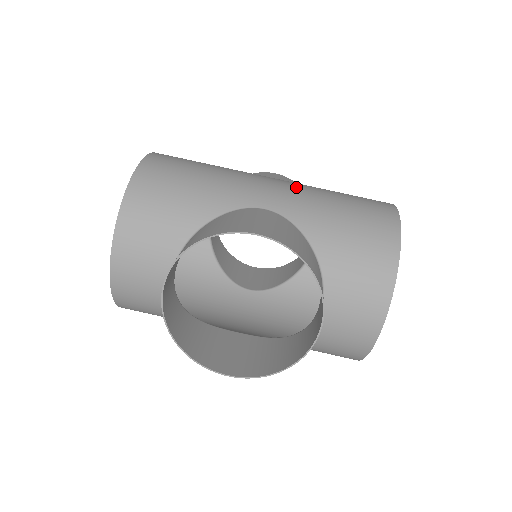
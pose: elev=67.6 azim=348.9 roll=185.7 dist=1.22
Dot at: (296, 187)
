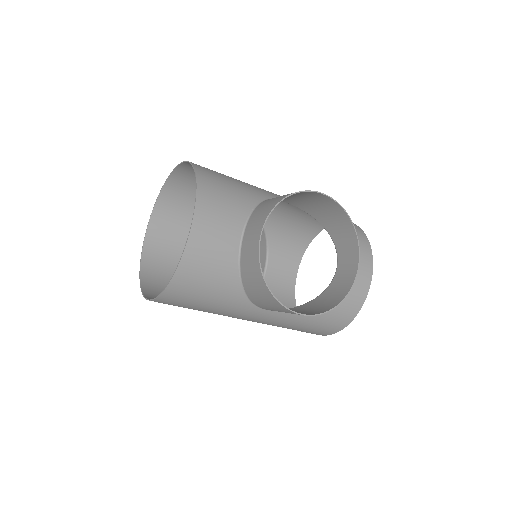
Dot at: occluded
